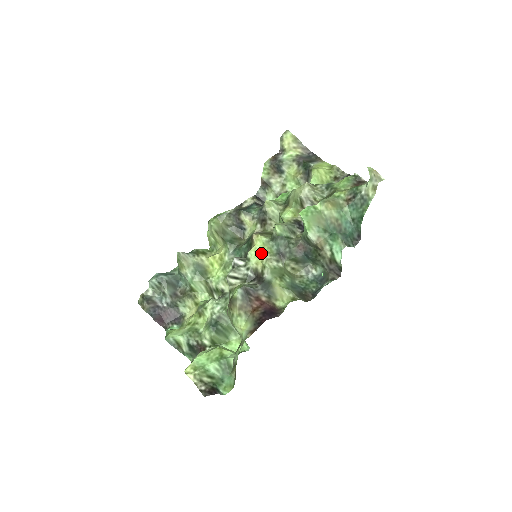
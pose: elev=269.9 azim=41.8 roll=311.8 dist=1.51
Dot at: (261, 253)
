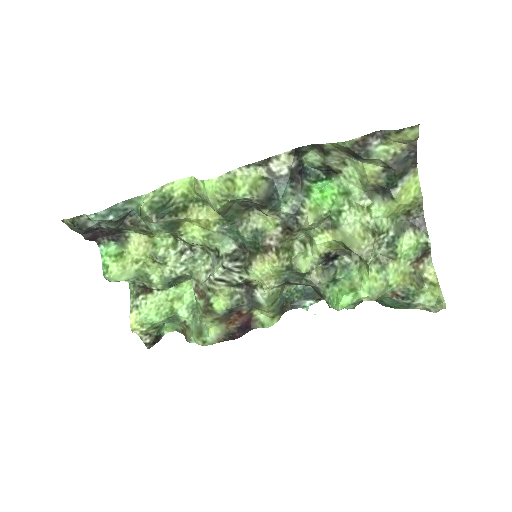
Dot at: (267, 278)
